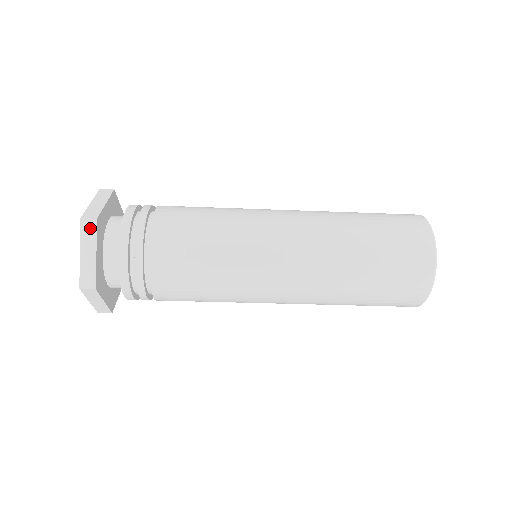
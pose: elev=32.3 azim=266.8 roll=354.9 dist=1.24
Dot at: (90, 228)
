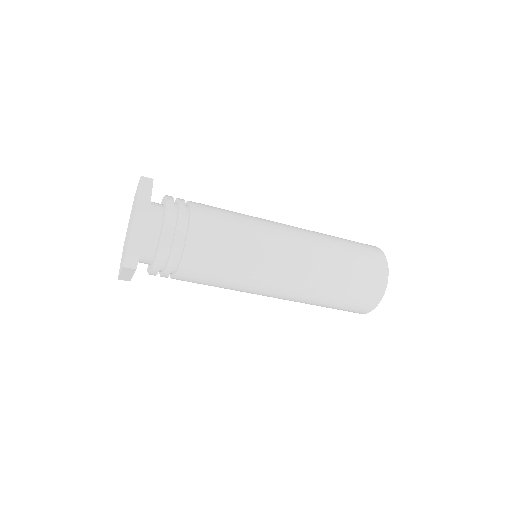
Dot at: (148, 182)
